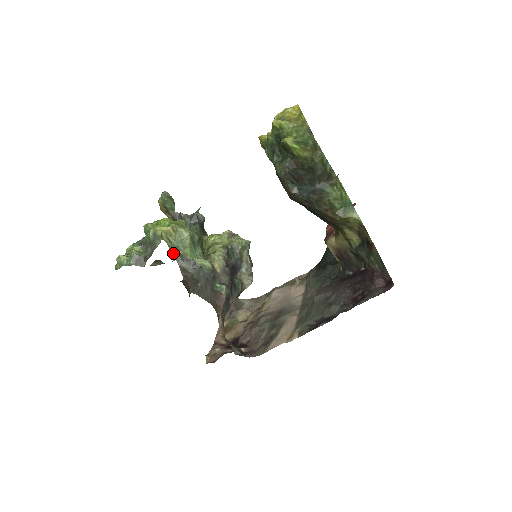
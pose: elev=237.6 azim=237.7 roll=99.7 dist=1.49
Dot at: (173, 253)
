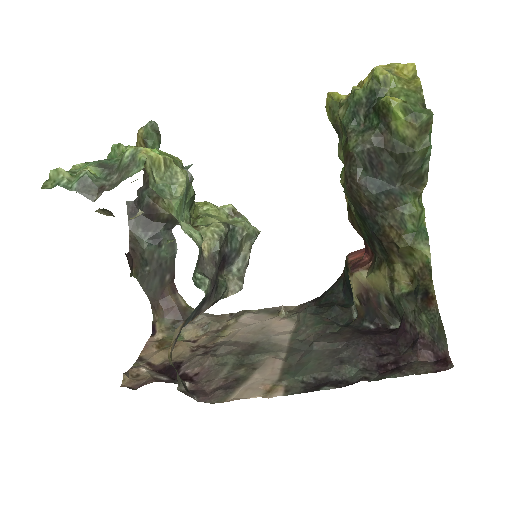
Dot at: (128, 211)
